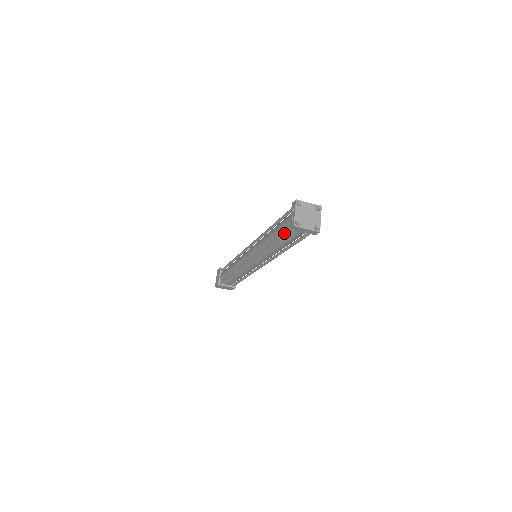
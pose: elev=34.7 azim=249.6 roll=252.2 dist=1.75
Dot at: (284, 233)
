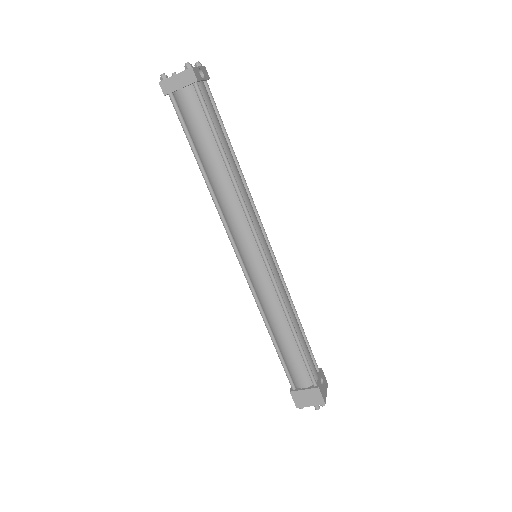
Dot at: (179, 120)
